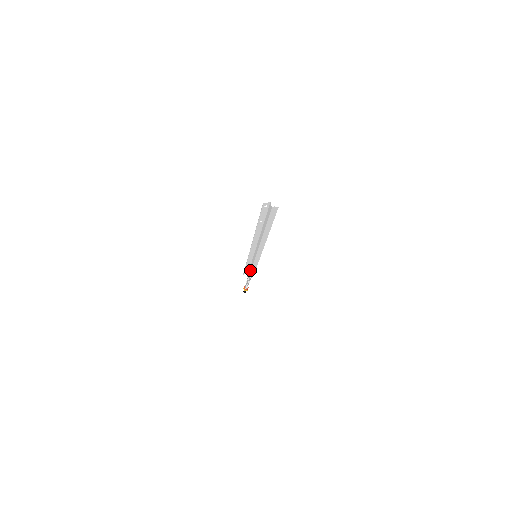
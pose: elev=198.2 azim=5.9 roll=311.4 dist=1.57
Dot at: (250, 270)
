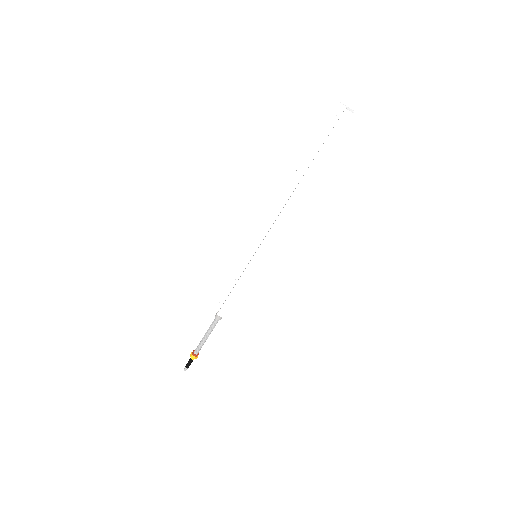
Dot at: (229, 294)
